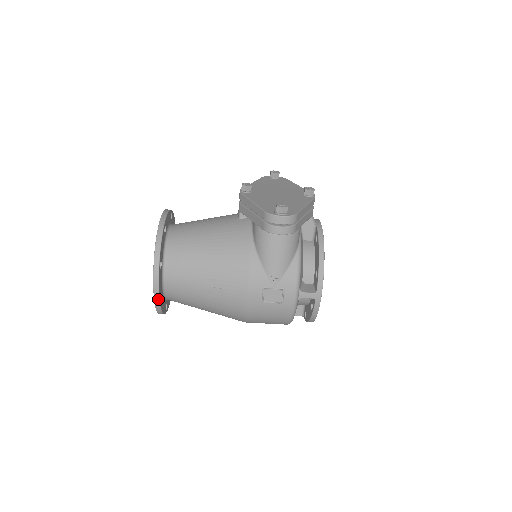
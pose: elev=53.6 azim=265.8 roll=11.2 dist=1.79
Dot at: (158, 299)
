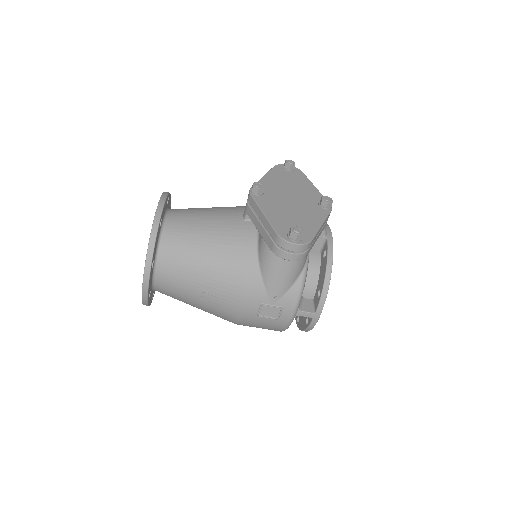
Dot at: (146, 298)
